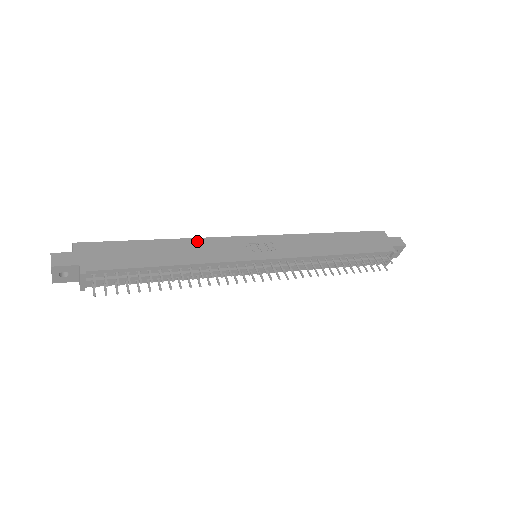
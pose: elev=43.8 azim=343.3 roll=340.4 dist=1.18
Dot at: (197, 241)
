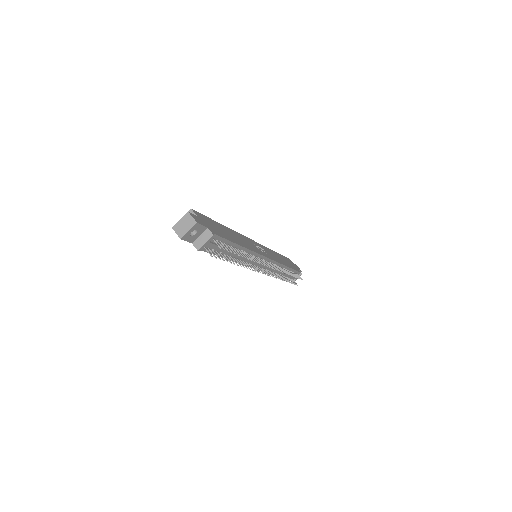
Dot at: (238, 234)
